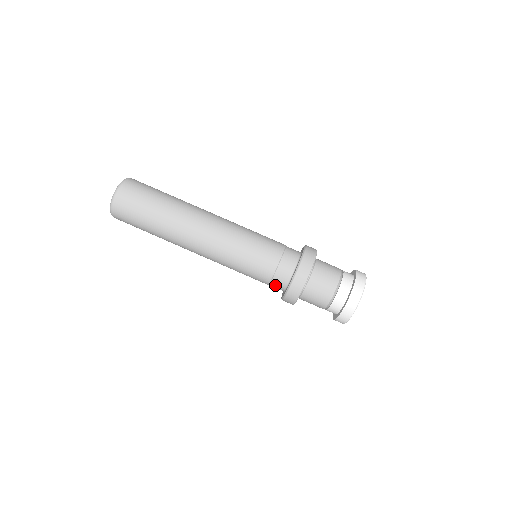
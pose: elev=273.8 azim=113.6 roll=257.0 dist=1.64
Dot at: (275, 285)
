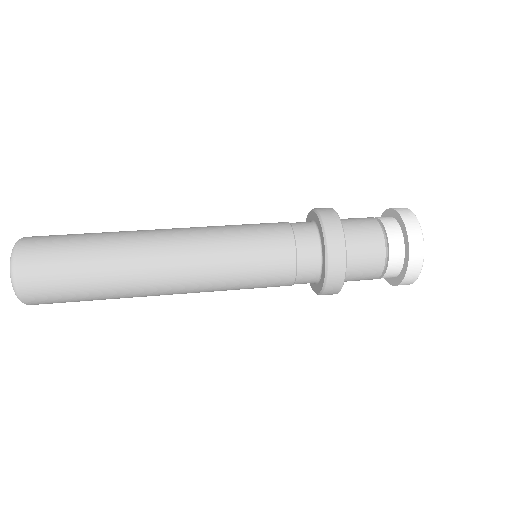
Dot at: (303, 279)
